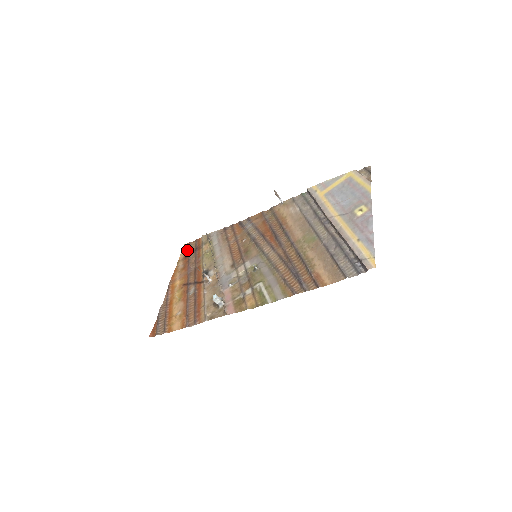
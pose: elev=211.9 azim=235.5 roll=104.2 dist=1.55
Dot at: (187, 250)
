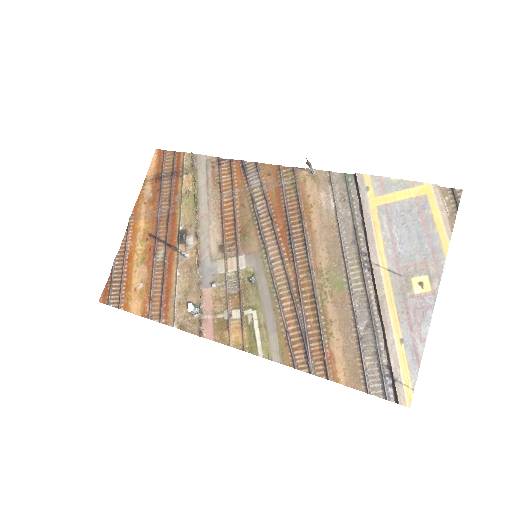
Dot at: (160, 165)
